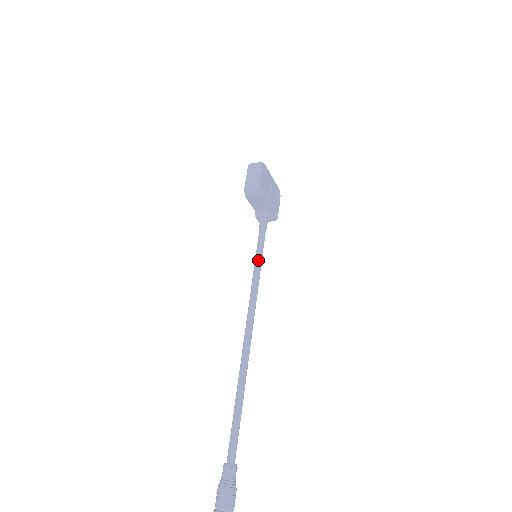
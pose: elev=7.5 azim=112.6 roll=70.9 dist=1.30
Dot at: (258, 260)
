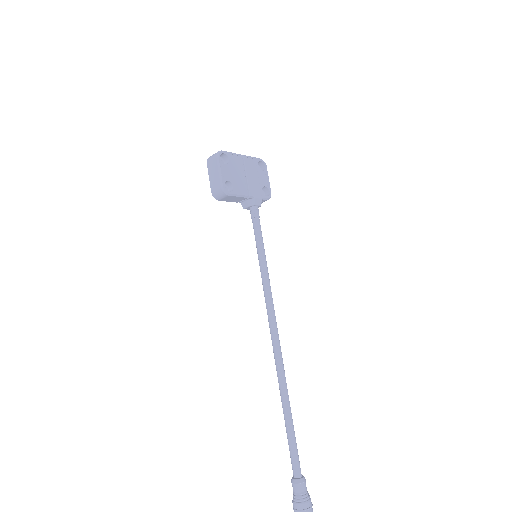
Dot at: (260, 259)
